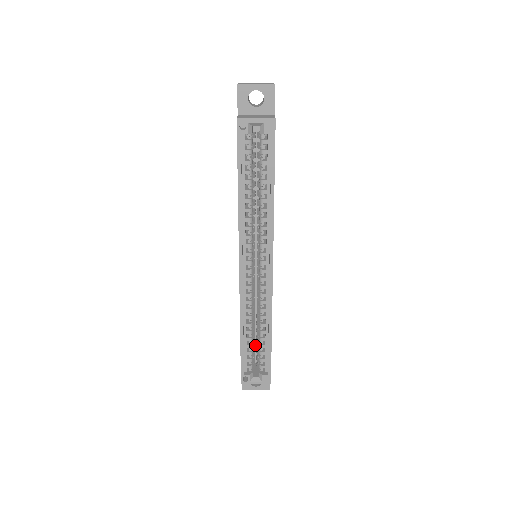
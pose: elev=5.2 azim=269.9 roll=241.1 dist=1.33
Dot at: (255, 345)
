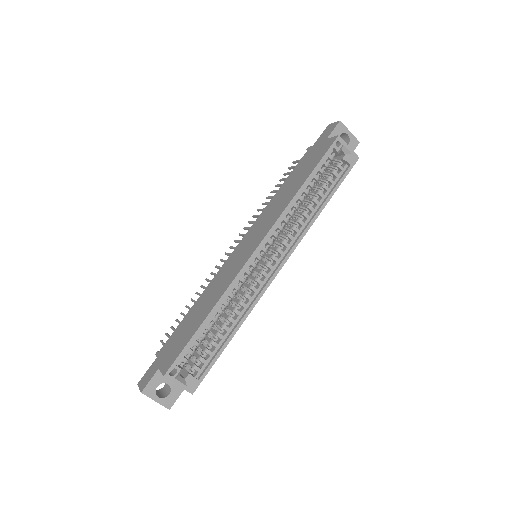
Dot at: occluded
